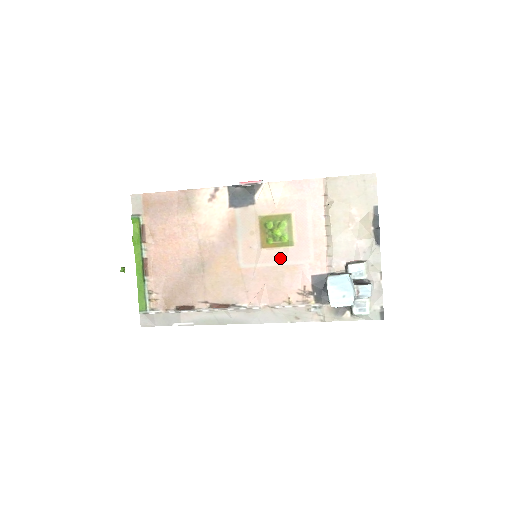
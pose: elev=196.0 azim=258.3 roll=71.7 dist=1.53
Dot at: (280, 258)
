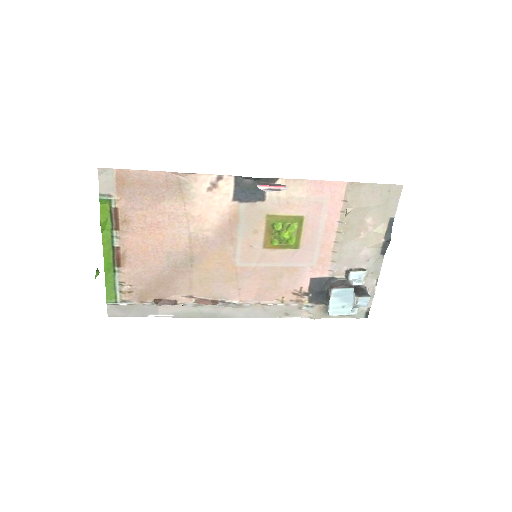
Dot at: (282, 259)
